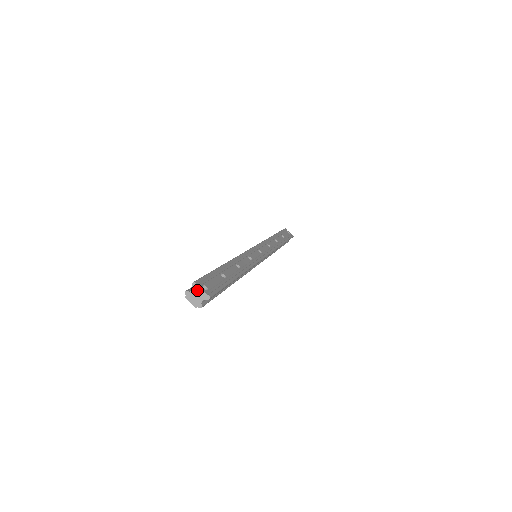
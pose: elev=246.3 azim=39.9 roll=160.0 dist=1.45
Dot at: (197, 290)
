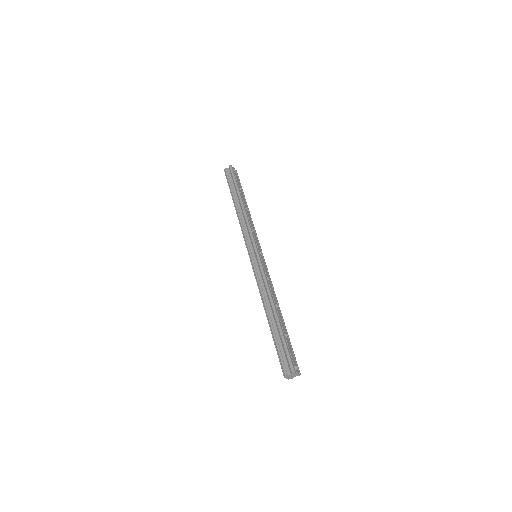
Dot at: (294, 374)
